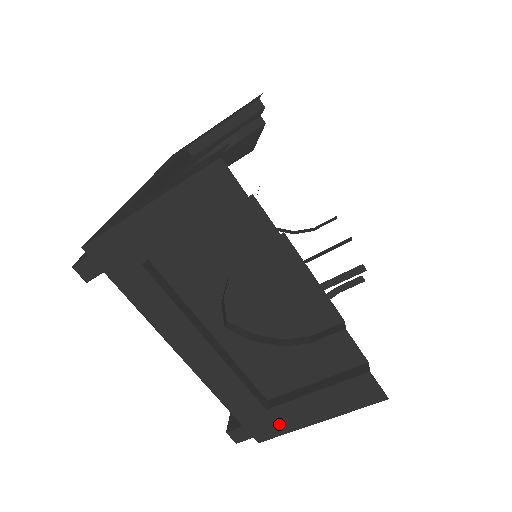
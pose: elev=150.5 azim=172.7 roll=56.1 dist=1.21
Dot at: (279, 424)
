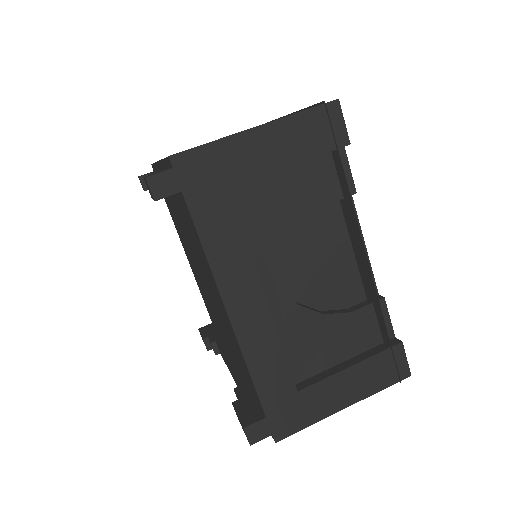
Dot at: (305, 412)
